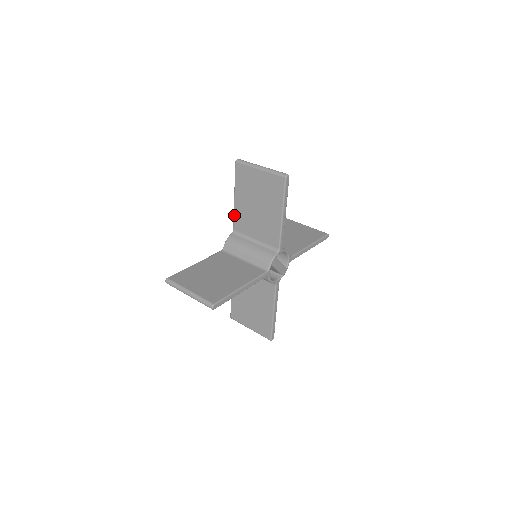
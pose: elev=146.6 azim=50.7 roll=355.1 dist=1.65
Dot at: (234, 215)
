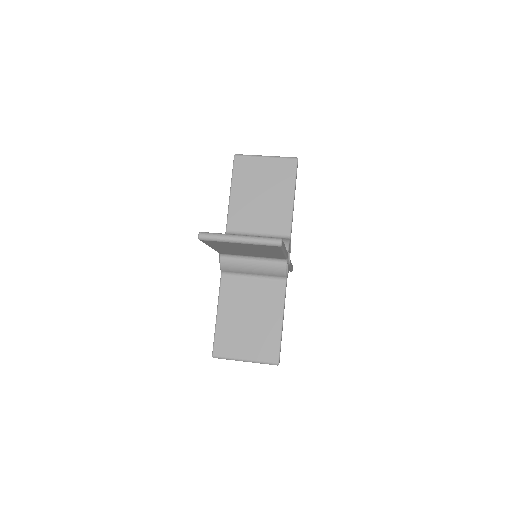
Dot at: (229, 213)
